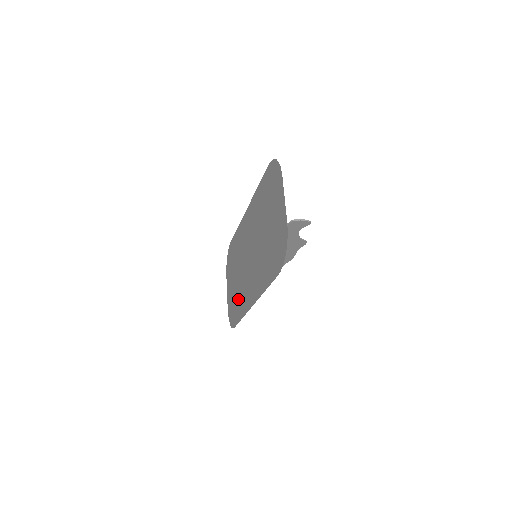
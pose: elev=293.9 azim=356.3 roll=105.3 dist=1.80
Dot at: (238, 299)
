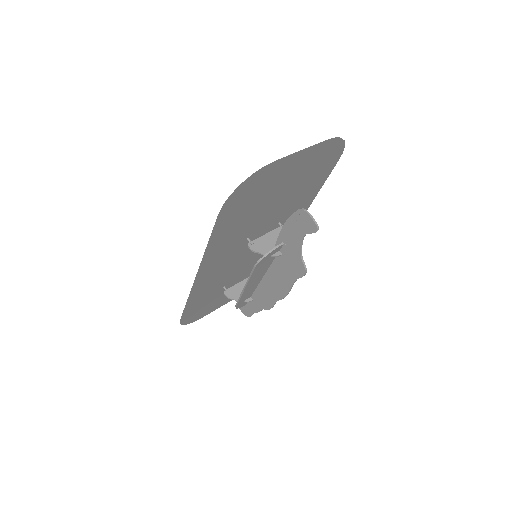
Dot at: (209, 295)
